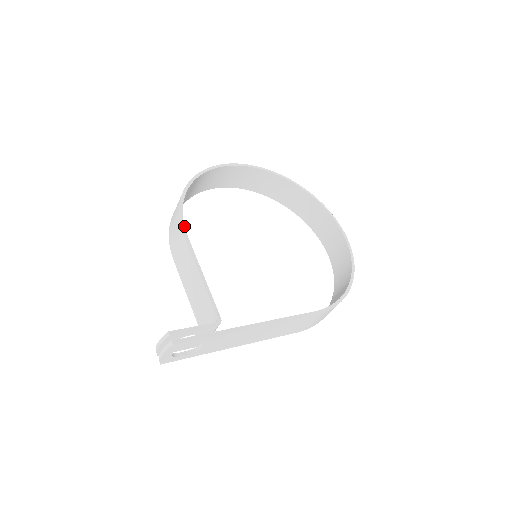
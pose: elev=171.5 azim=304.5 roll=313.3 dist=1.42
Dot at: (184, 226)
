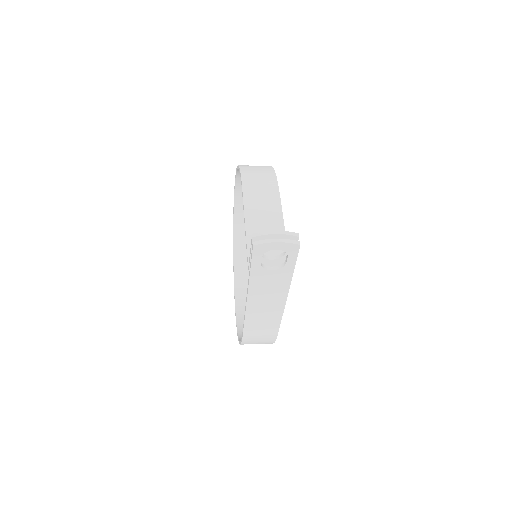
Dot at: (278, 186)
